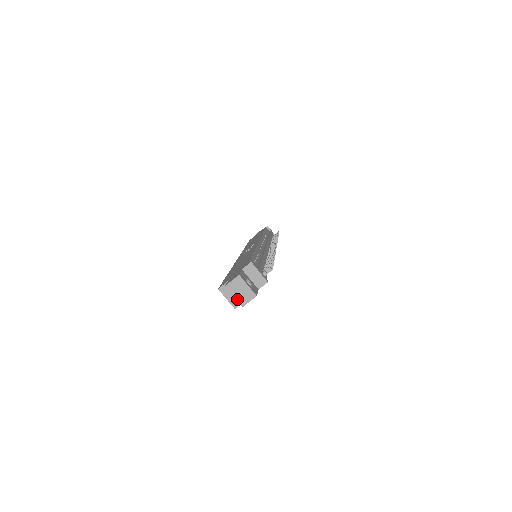
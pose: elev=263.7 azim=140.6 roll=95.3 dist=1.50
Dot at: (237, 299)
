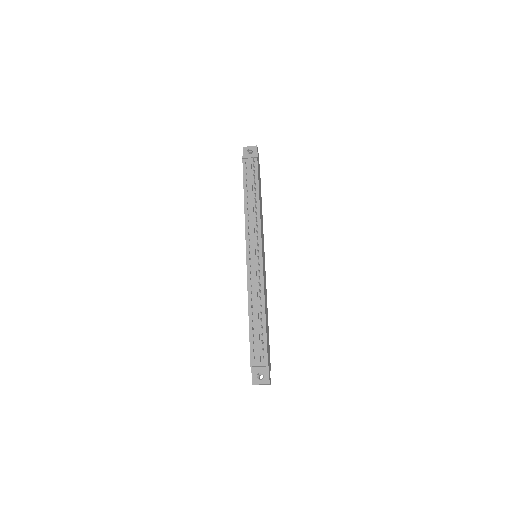
Dot at: occluded
